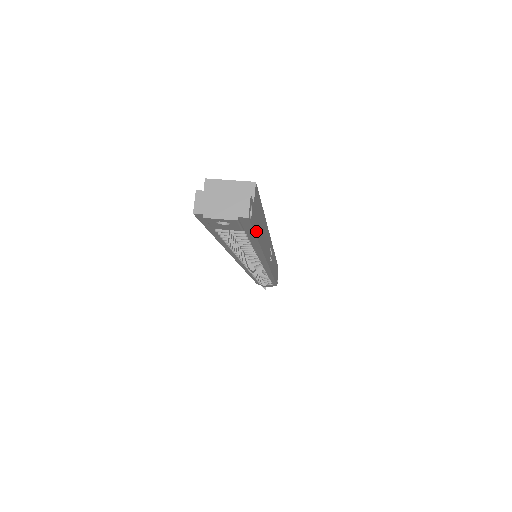
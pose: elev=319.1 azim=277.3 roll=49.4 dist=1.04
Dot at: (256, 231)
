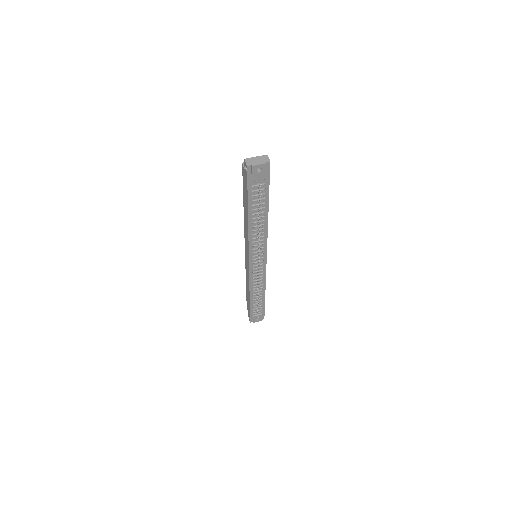
Dot at: (268, 187)
